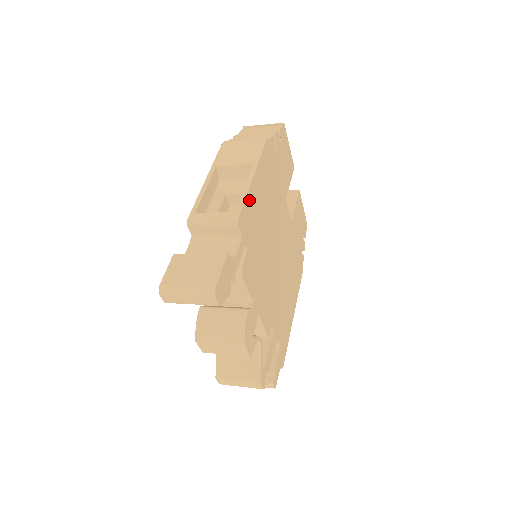
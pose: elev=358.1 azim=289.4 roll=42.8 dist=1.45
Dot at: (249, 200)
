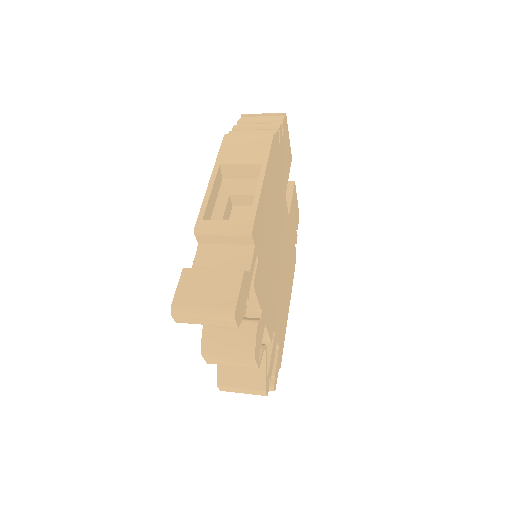
Dot at: (260, 206)
